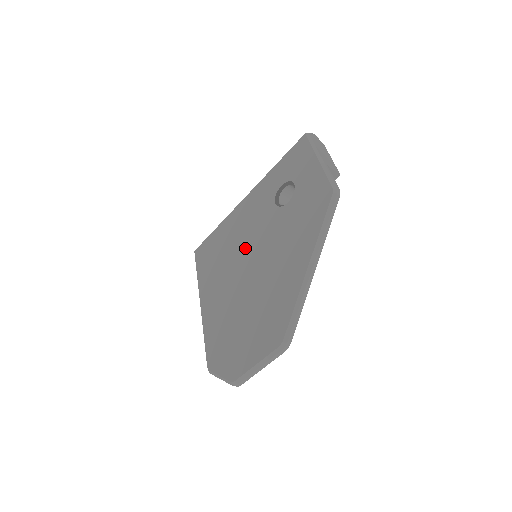
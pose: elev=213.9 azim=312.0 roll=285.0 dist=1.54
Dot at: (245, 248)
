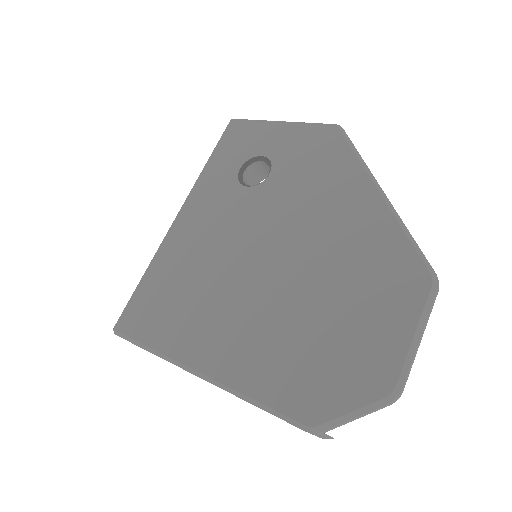
Dot at: (235, 252)
